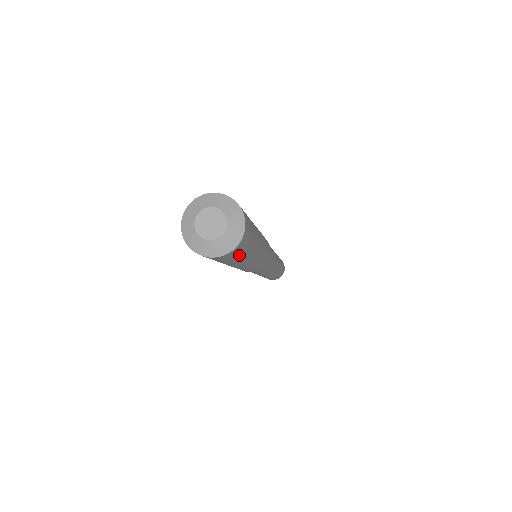
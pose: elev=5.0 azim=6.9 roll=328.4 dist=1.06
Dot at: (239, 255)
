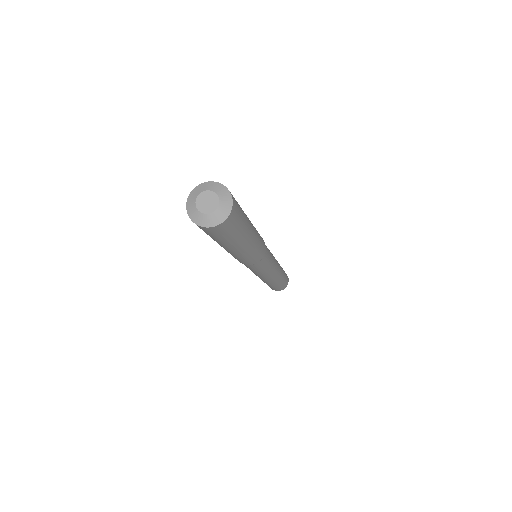
Dot at: (236, 225)
